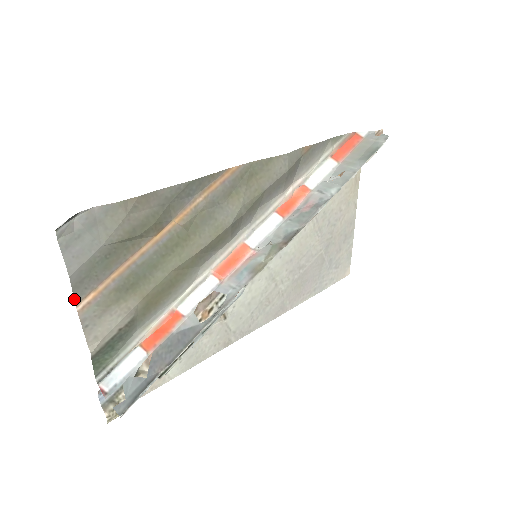
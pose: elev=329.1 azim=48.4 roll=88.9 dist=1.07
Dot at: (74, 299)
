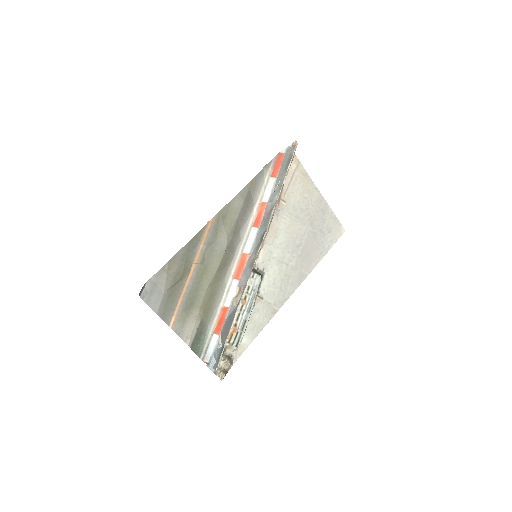
Dot at: (166, 323)
